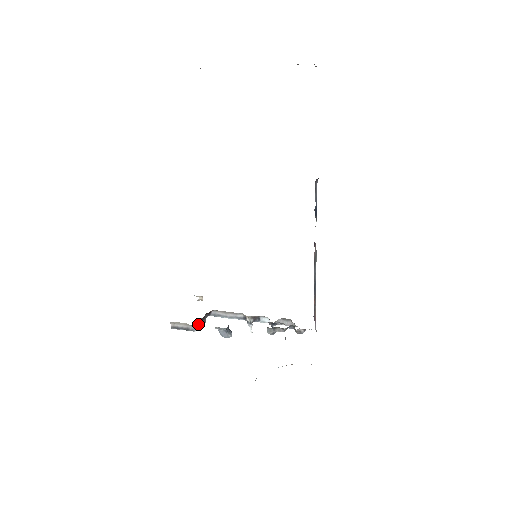
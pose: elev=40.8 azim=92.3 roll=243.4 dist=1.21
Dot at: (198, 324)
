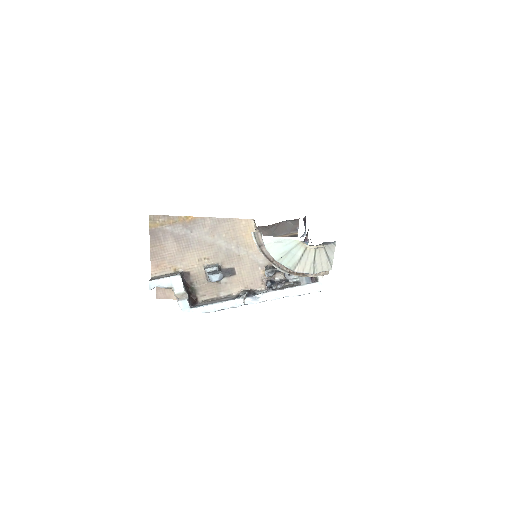
Dot at: (183, 281)
